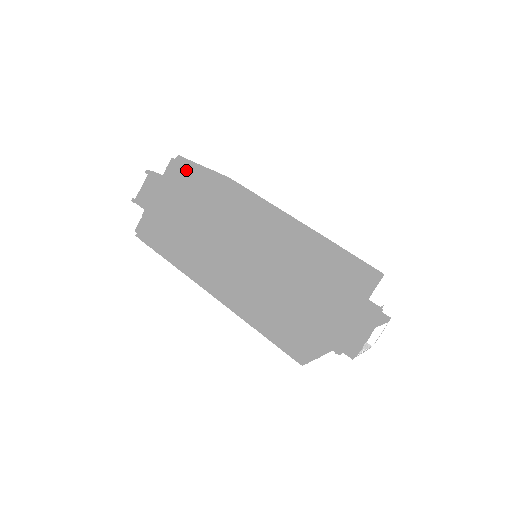
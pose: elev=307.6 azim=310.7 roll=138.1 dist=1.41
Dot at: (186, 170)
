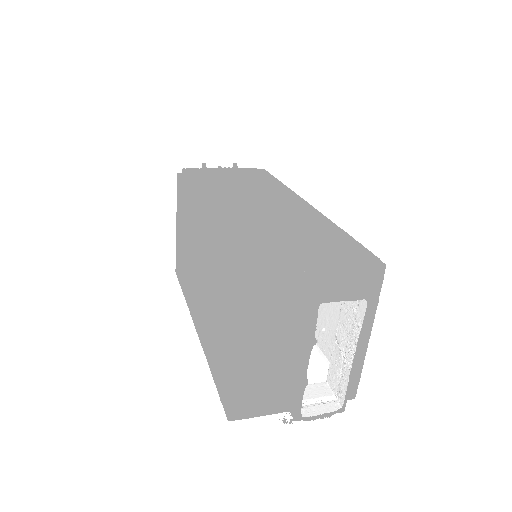
Dot at: (269, 174)
